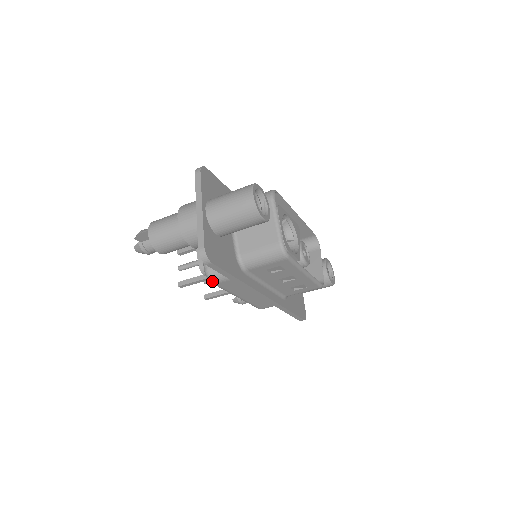
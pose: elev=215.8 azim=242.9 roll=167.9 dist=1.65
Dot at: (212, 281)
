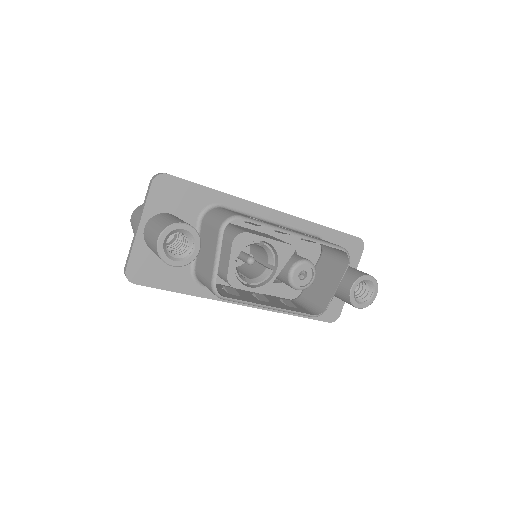
Dot at: occluded
